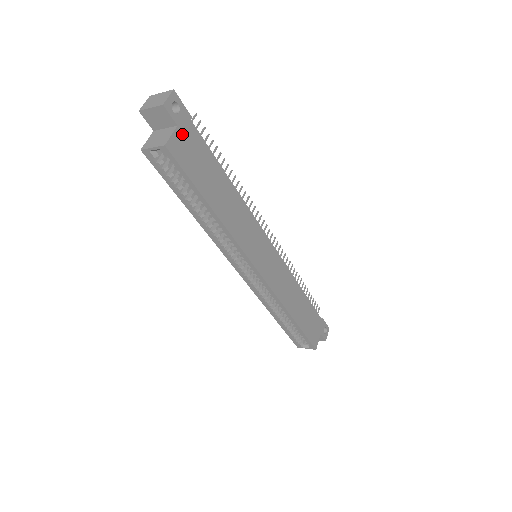
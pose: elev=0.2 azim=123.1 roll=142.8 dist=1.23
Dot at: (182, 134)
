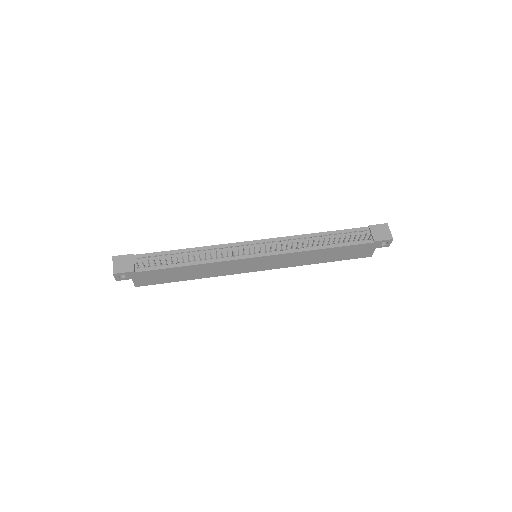
Dot at: (138, 279)
